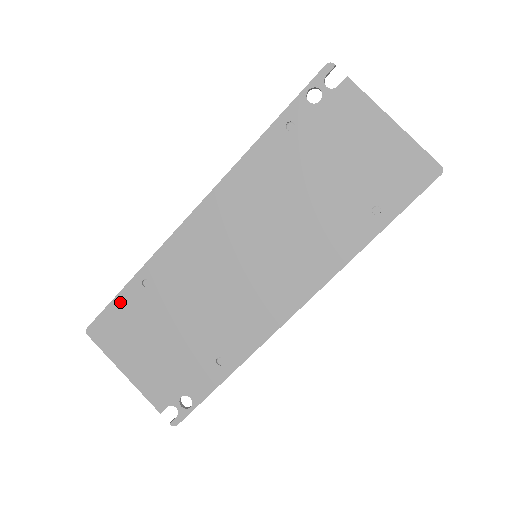
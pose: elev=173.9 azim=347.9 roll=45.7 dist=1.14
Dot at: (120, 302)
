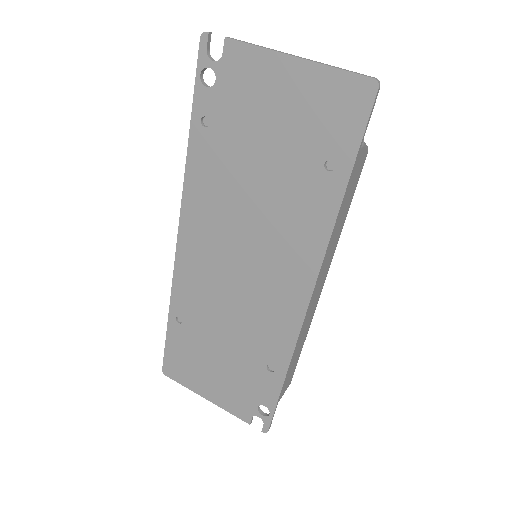
Dot at: (171, 342)
